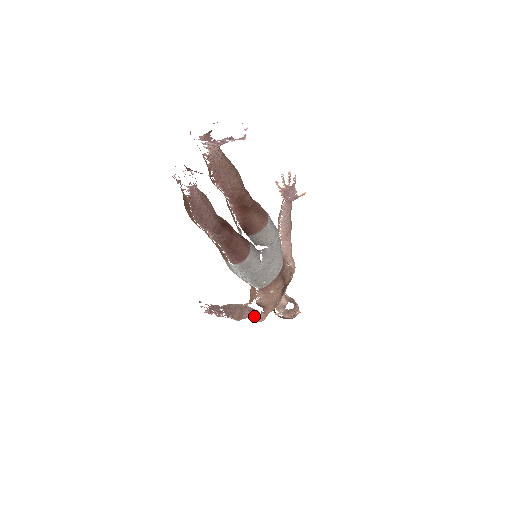
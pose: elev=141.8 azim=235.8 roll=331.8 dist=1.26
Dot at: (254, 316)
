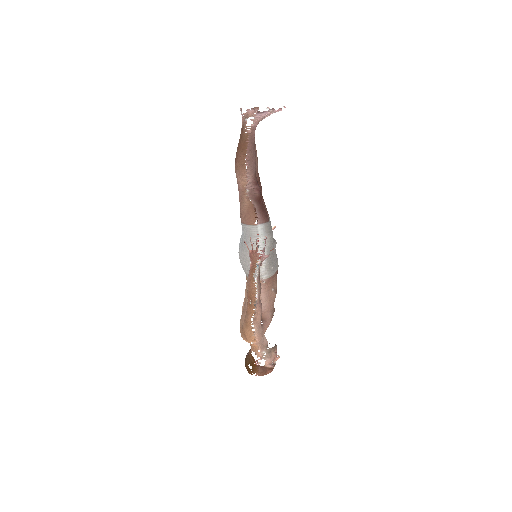
Dot at: (260, 316)
